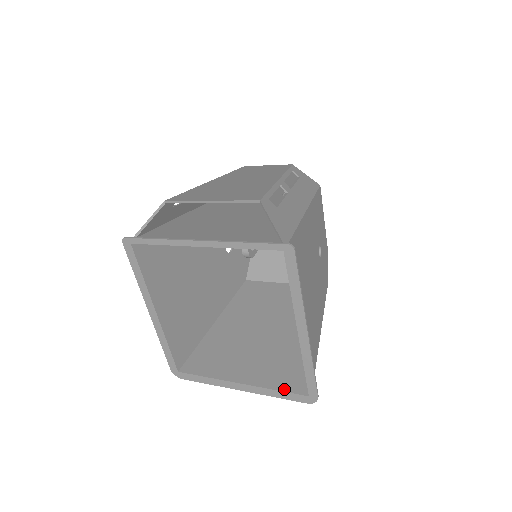
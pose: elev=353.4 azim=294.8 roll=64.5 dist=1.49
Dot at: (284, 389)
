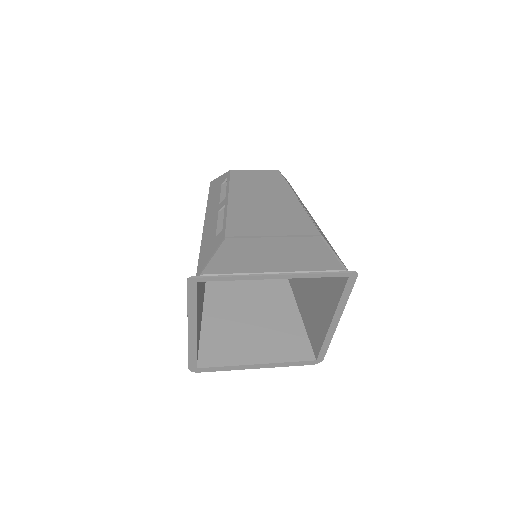
Dot at: (296, 360)
